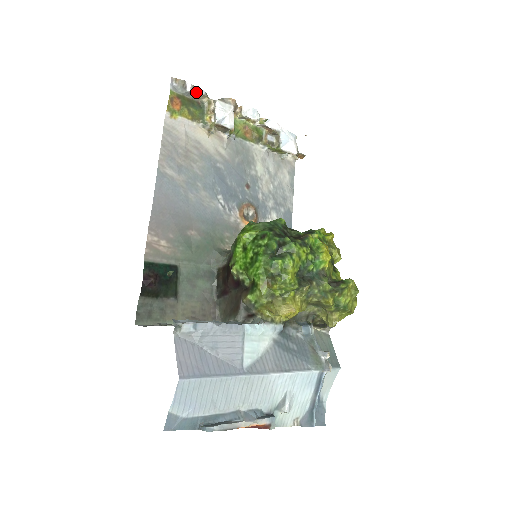
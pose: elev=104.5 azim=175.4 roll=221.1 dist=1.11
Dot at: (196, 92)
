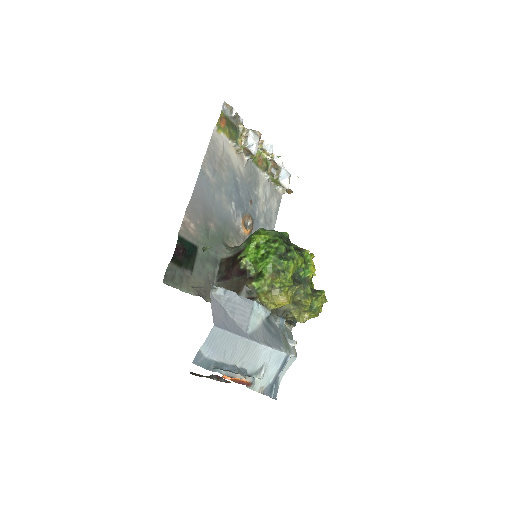
Dot at: (237, 118)
